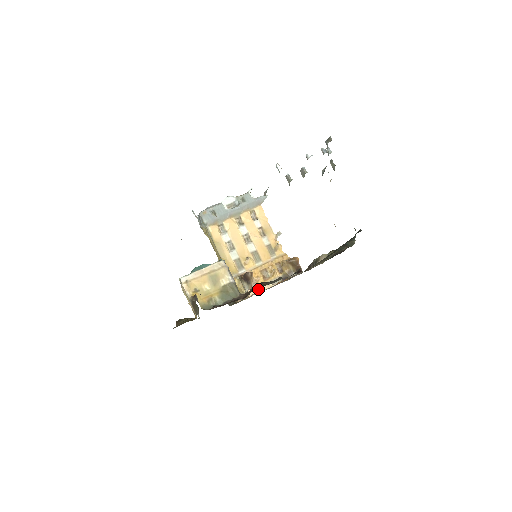
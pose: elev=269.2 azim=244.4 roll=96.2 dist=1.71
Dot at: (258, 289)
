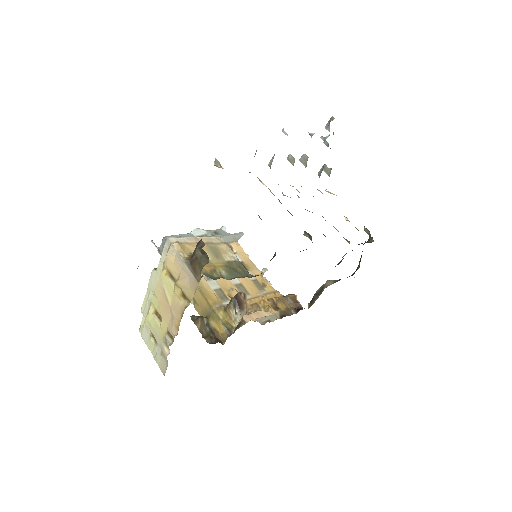
Dot at: (256, 315)
